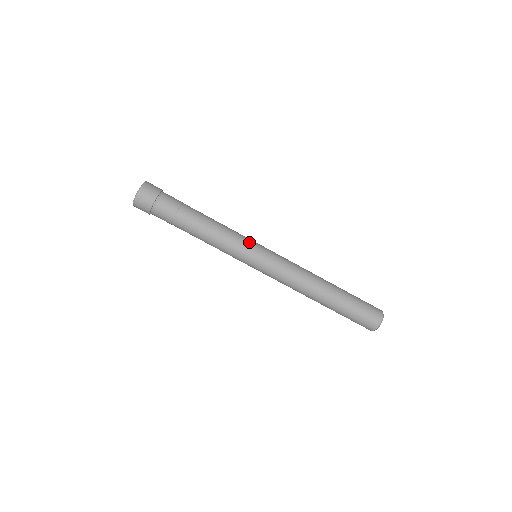
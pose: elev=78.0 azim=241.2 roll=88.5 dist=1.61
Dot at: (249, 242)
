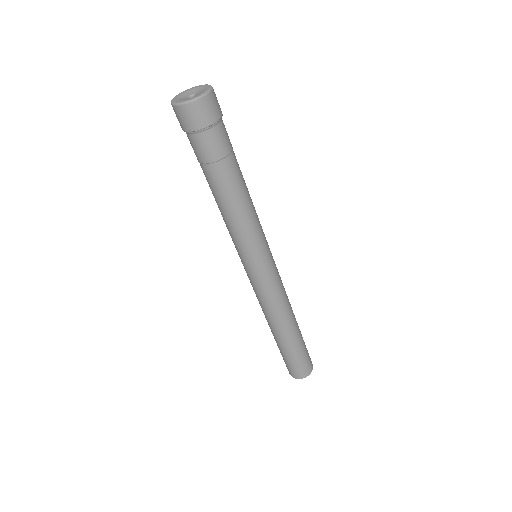
Dot at: (252, 252)
